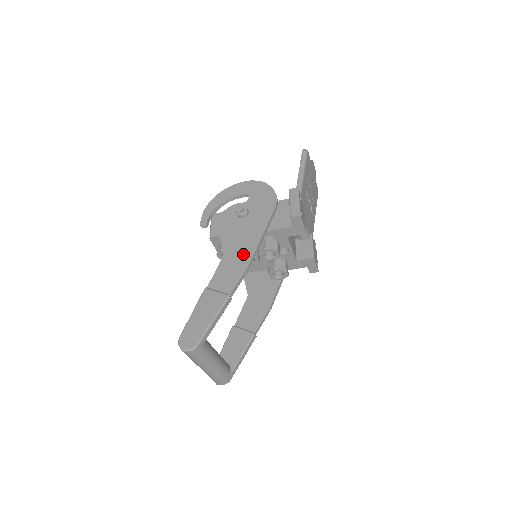
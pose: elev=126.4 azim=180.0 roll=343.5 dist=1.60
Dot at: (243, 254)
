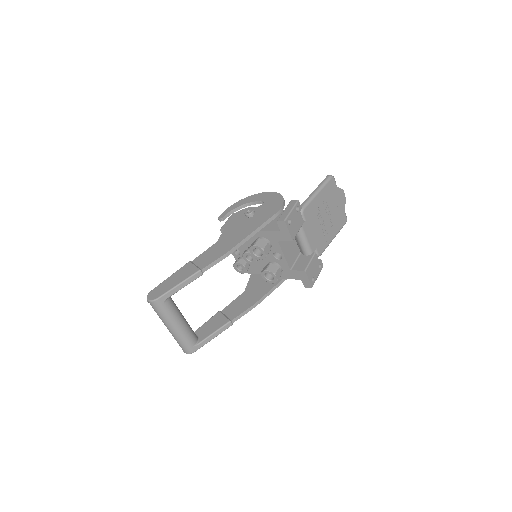
Dot at: (230, 243)
